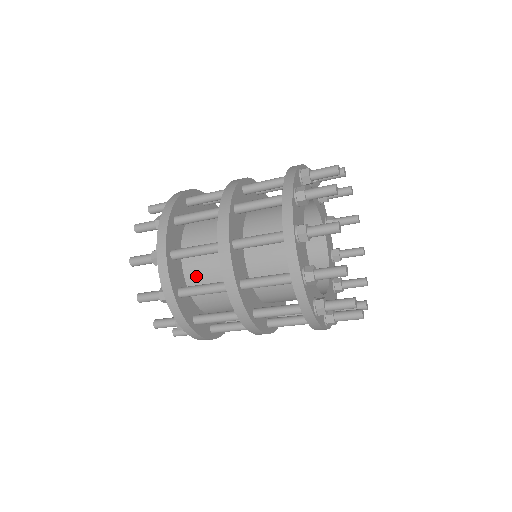
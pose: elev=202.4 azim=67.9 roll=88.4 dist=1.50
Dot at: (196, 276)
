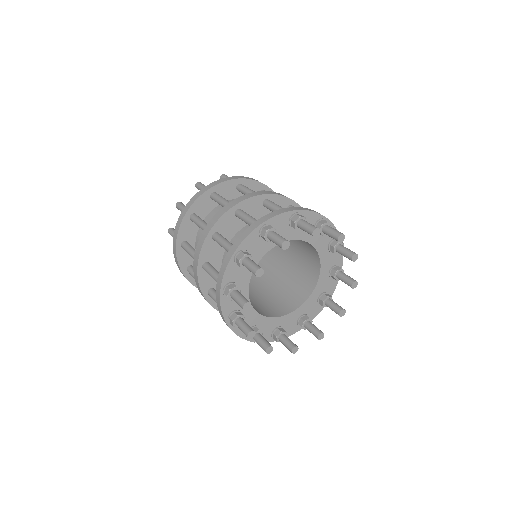
Dot at: occluded
